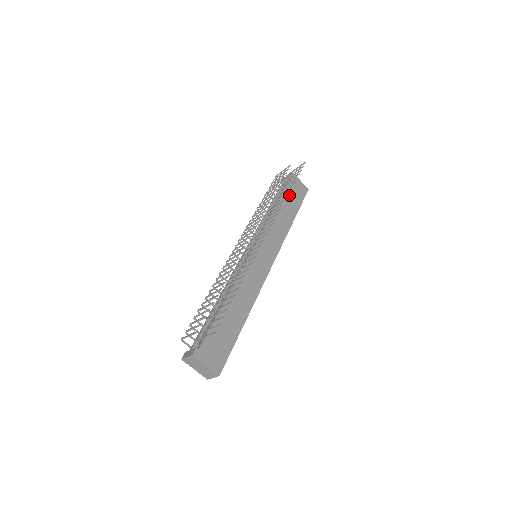
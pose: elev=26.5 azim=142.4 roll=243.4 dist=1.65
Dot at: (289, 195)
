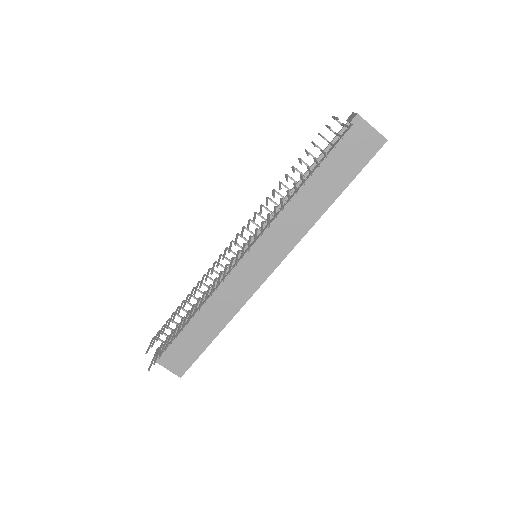
Dot at: (336, 161)
